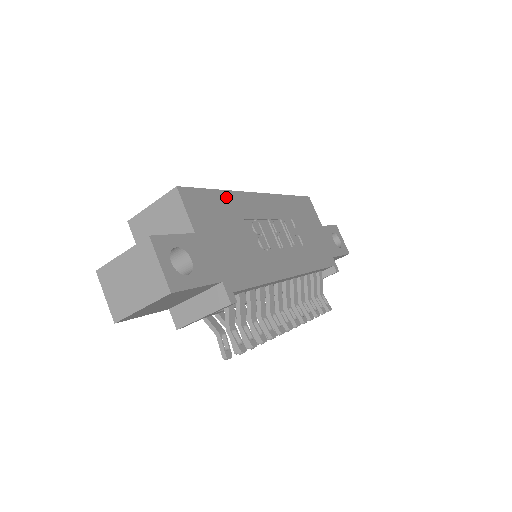
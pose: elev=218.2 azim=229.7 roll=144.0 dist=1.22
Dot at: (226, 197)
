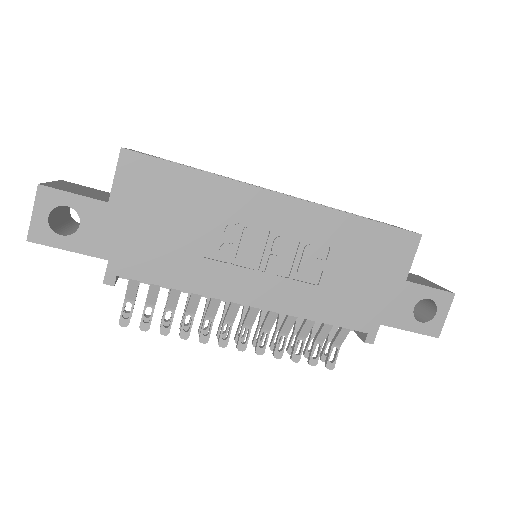
Dot at: (204, 181)
